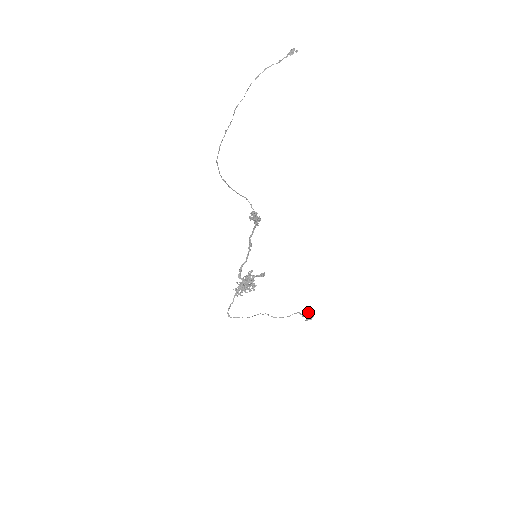
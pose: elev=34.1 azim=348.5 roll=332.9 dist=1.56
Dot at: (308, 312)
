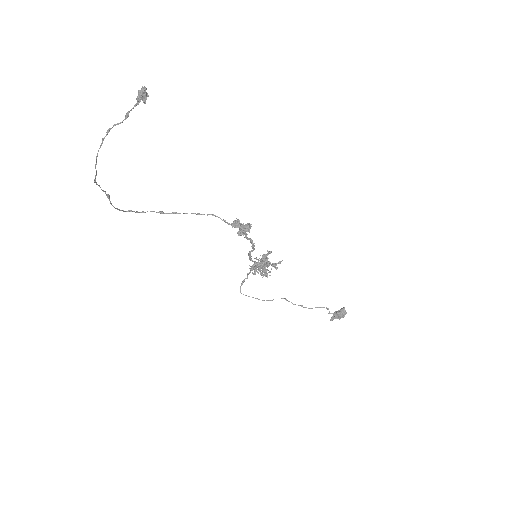
Dot at: (339, 310)
